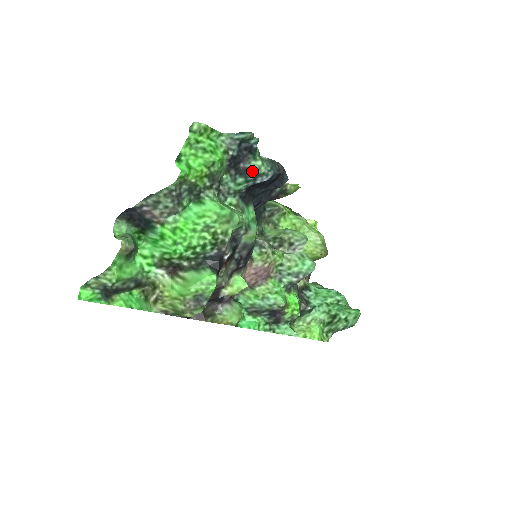
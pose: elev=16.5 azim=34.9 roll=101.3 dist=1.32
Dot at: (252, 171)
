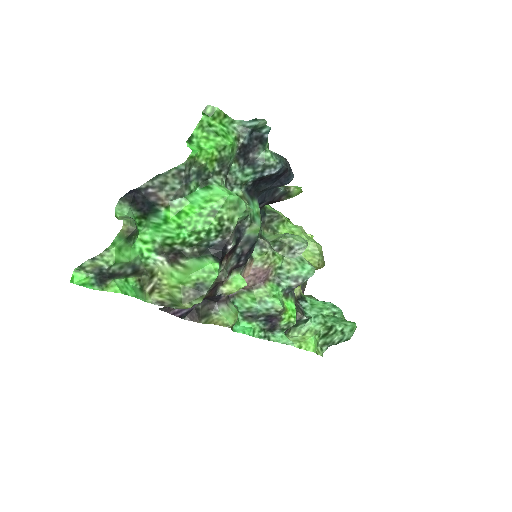
Dot at: (261, 162)
